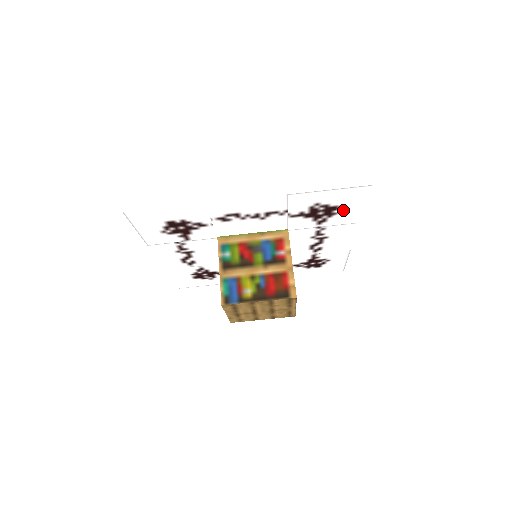
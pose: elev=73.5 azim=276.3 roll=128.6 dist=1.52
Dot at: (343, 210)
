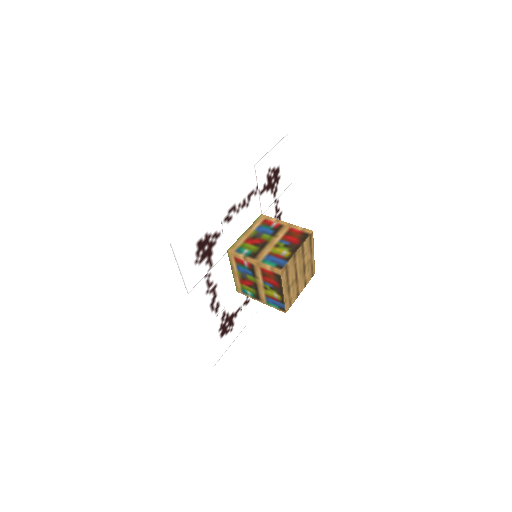
Dot at: (282, 171)
